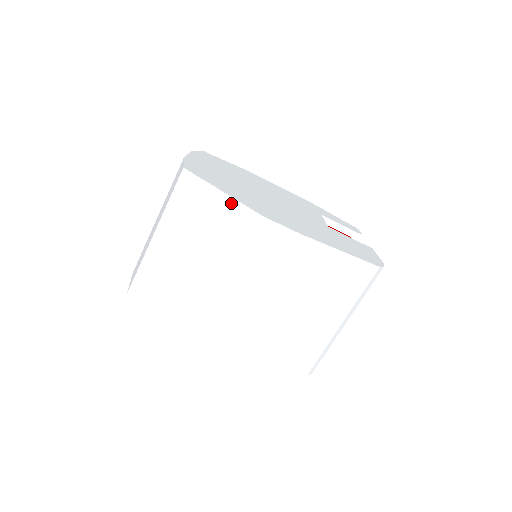
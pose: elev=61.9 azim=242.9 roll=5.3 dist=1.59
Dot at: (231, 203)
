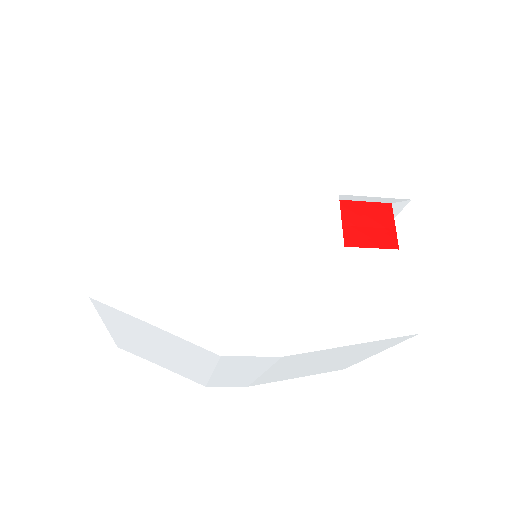
Dot at: (174, 337)
